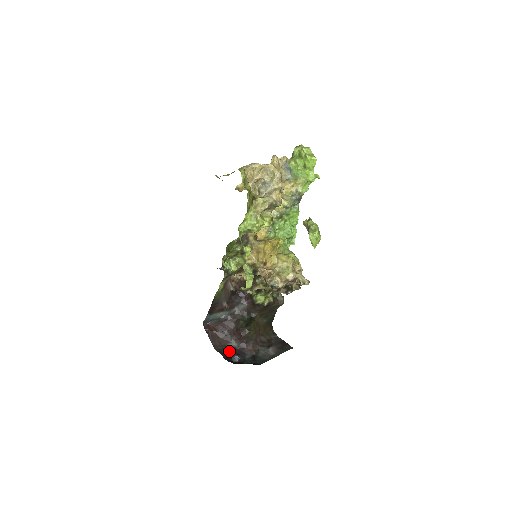
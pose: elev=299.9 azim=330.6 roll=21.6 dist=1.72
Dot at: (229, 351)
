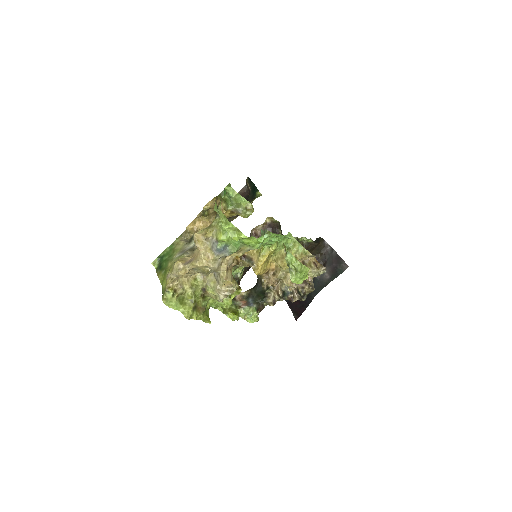
Dot at: occluded
